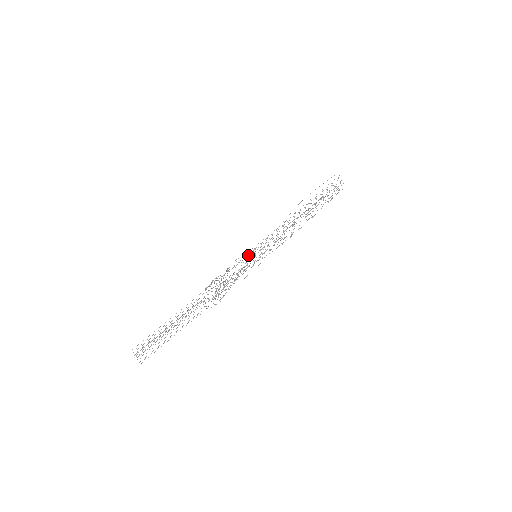
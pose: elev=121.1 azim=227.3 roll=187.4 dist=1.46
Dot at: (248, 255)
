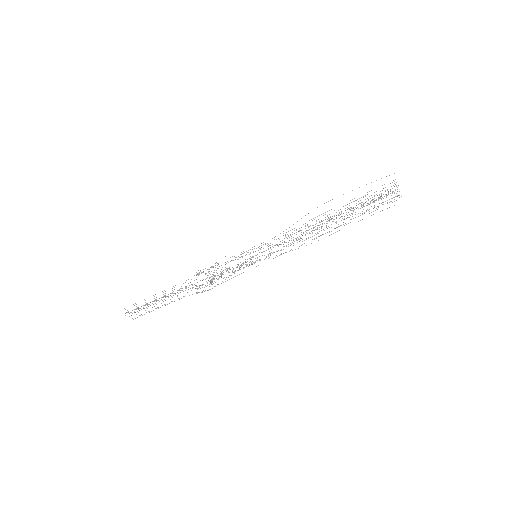
Dot at: occluded
